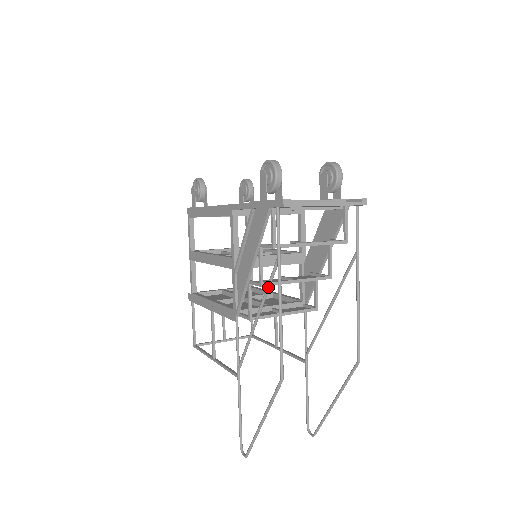
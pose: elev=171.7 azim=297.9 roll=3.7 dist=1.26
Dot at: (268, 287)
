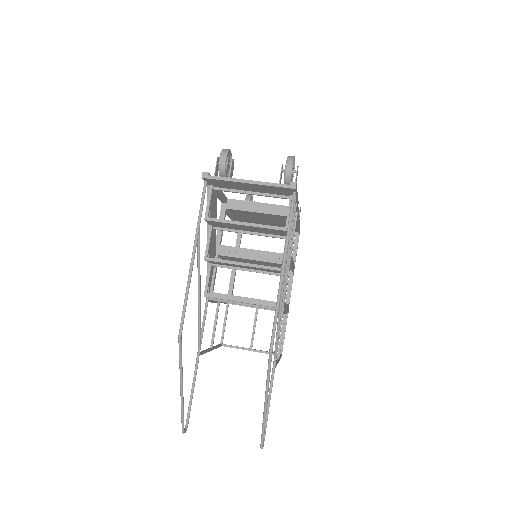
Dot at: (198, 255)
